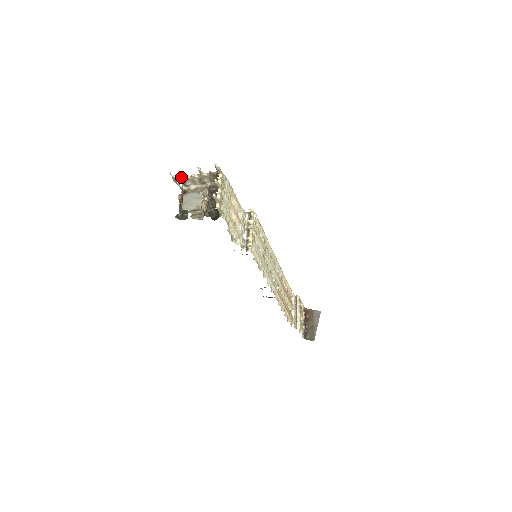
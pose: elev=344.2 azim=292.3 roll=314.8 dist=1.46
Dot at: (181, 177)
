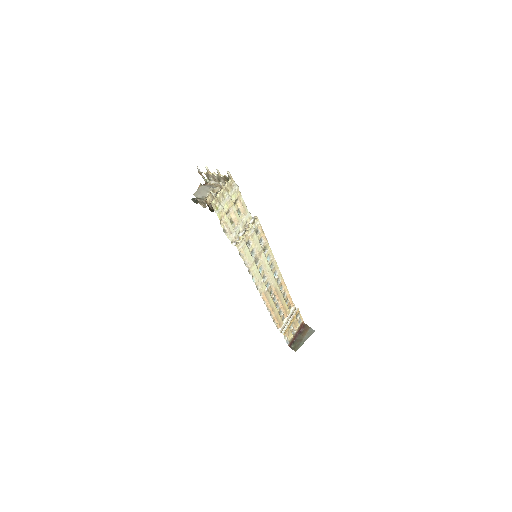
Dot at: (207, 172)
